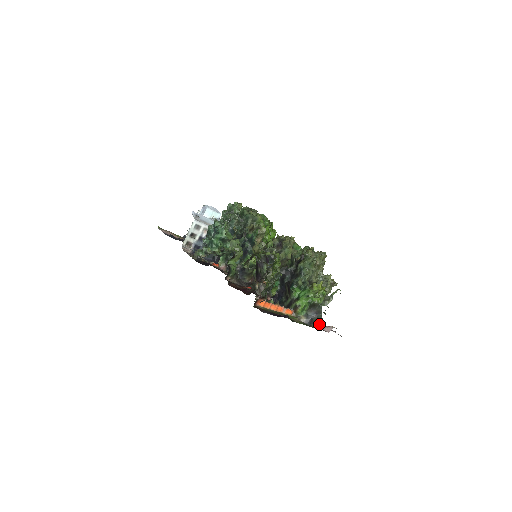
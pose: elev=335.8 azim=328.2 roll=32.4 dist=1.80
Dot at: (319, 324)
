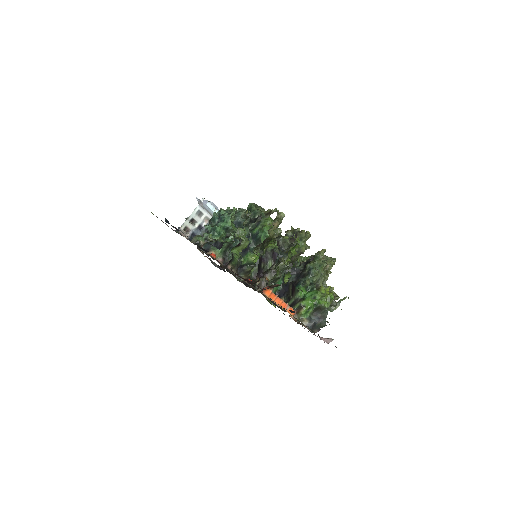
Dot at: occluded
